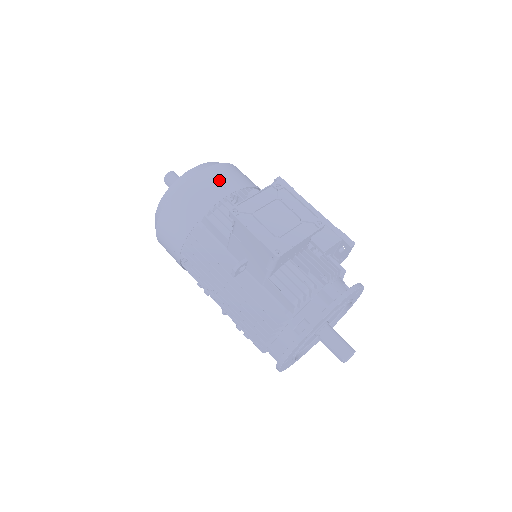
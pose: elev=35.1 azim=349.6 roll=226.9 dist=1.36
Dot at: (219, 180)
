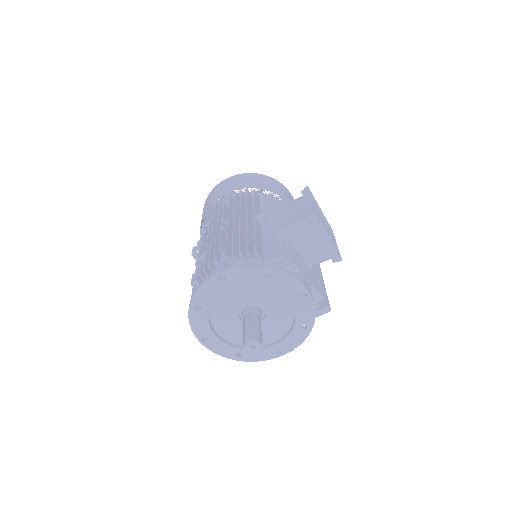
Dot at: occluded
